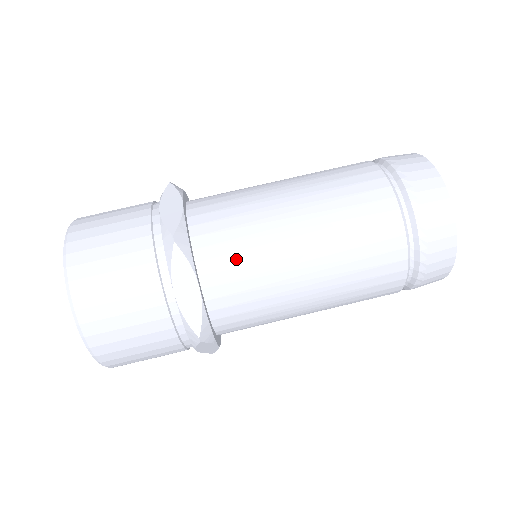
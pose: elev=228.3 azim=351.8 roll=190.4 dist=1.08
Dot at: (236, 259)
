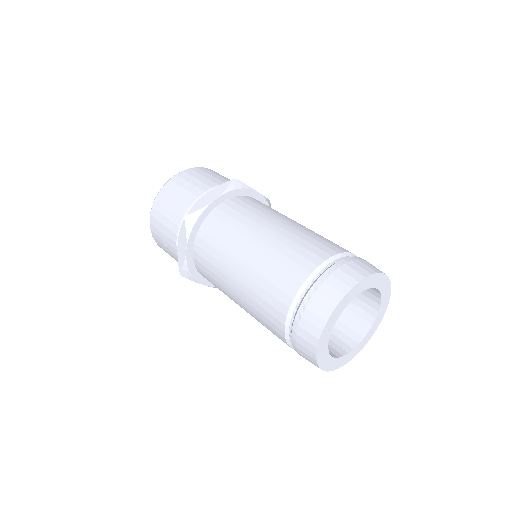
Dot at: (242, 210)
